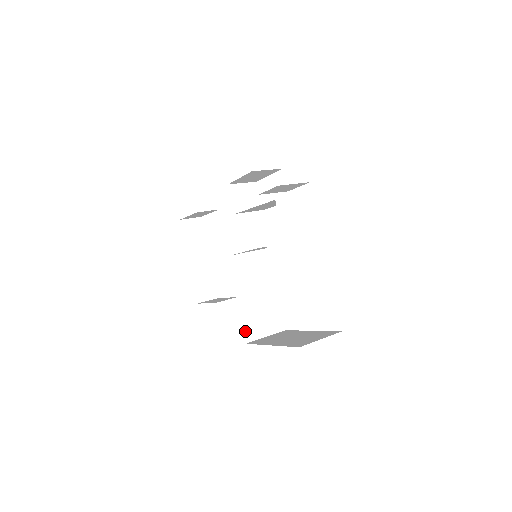
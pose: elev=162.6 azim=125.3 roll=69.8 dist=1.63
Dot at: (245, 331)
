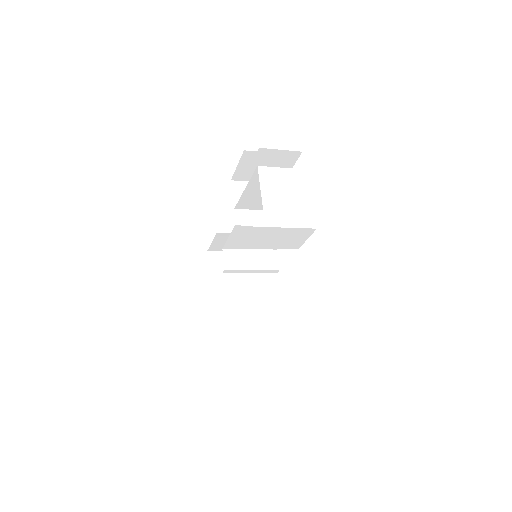
Dot at: (231, 339)
